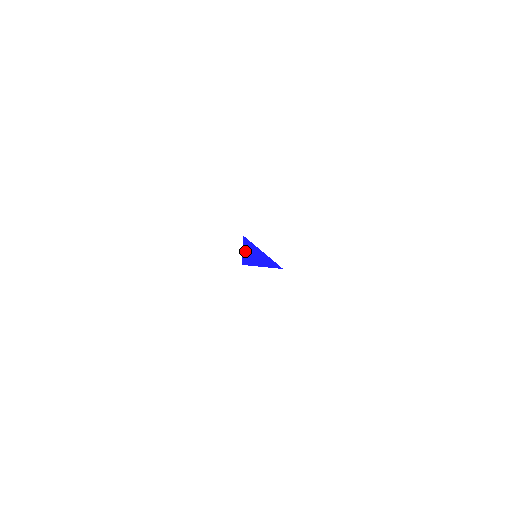
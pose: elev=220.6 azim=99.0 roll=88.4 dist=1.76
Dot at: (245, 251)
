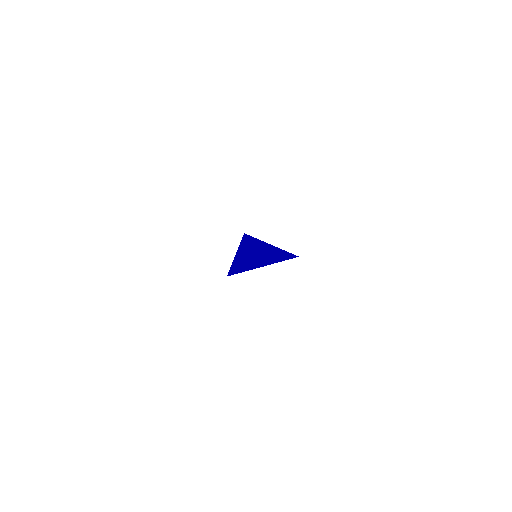
Dot at: (239, 255)
